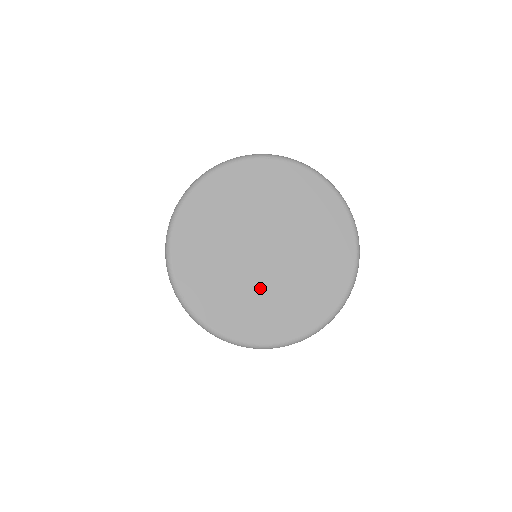
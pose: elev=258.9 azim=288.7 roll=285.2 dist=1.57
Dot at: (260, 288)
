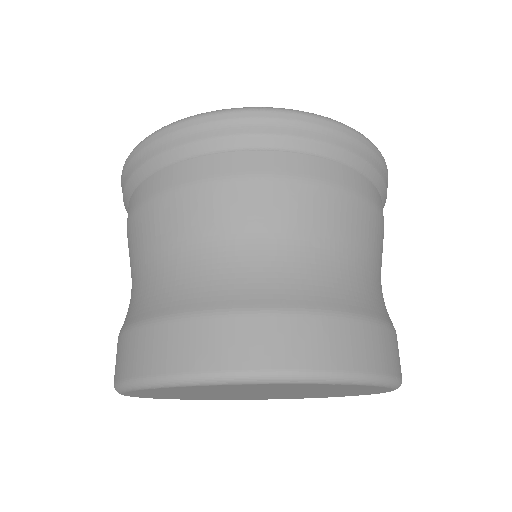
Dot at: occluded
